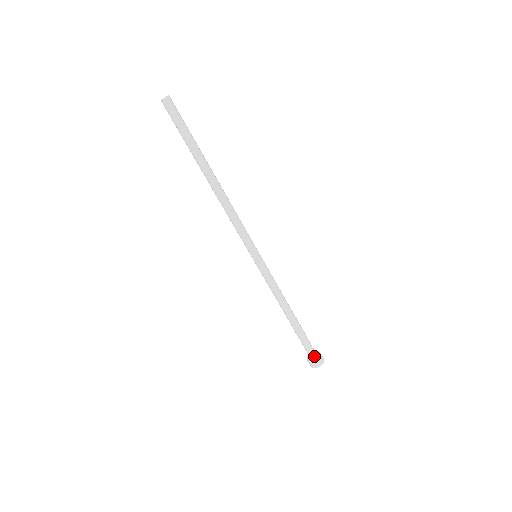
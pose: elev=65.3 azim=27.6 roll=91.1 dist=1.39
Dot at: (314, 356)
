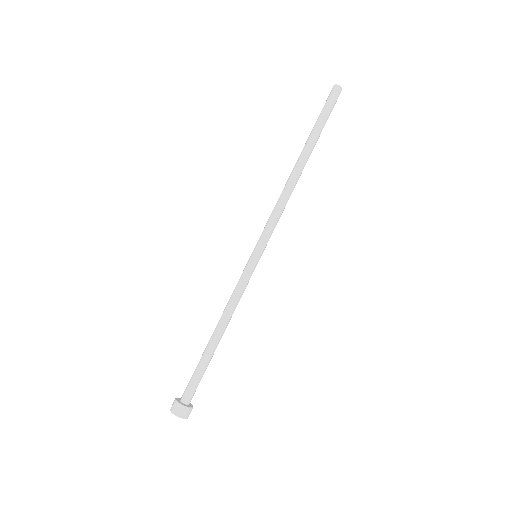
Dot at: (184, 400)
